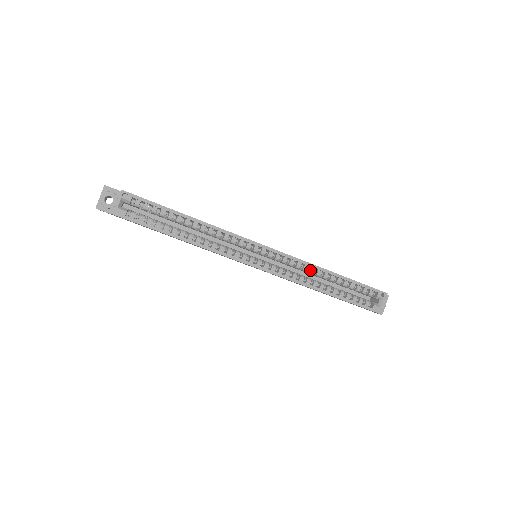
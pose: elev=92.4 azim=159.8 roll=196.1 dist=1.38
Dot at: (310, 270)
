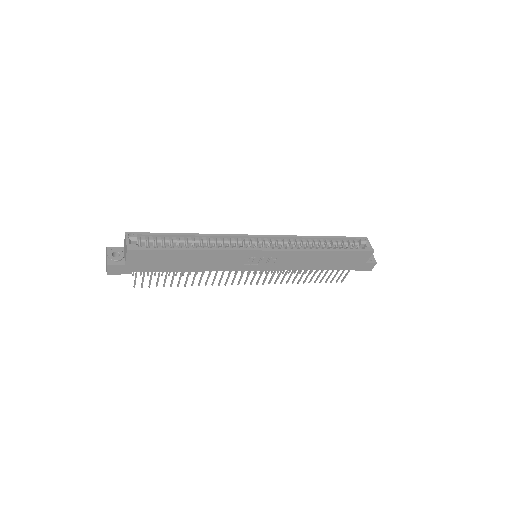
Dot at: (302, 241)
